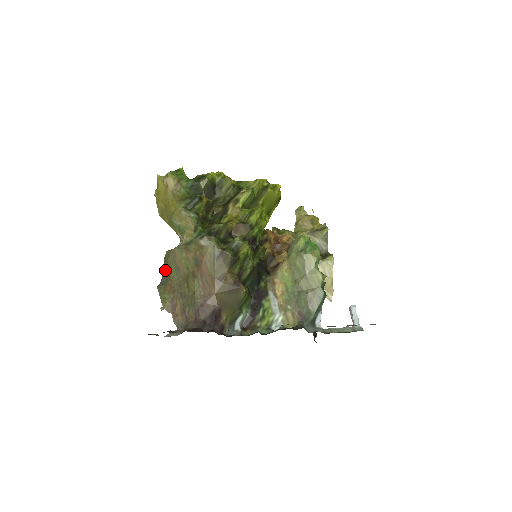
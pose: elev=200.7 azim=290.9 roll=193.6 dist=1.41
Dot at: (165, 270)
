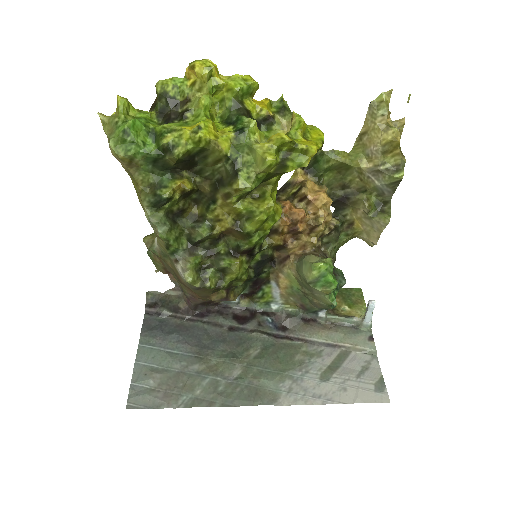
Dot at: occluded
